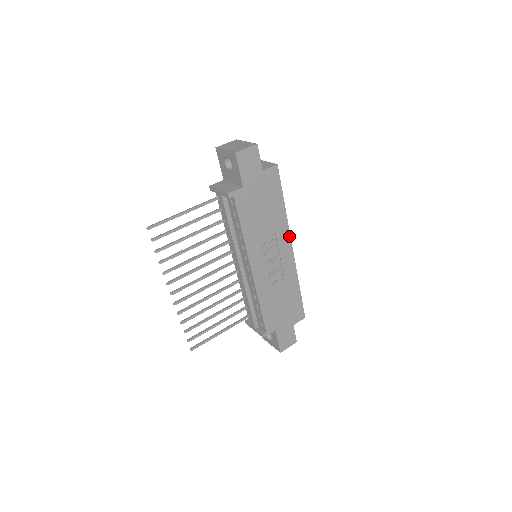
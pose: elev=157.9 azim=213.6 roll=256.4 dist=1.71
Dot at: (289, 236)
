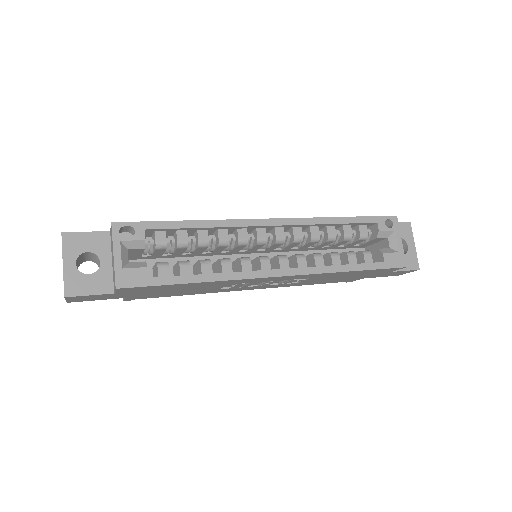
Dot at: (254, 278)
